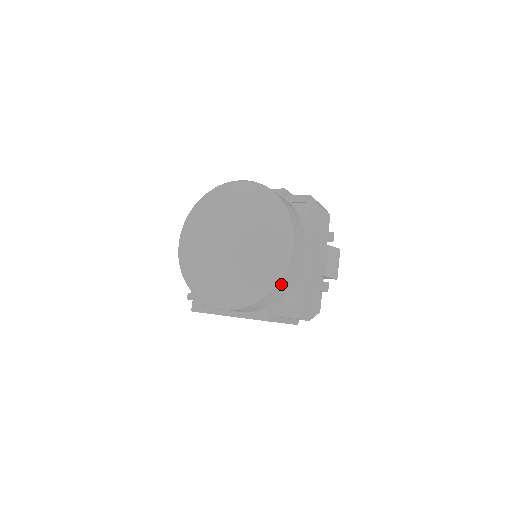
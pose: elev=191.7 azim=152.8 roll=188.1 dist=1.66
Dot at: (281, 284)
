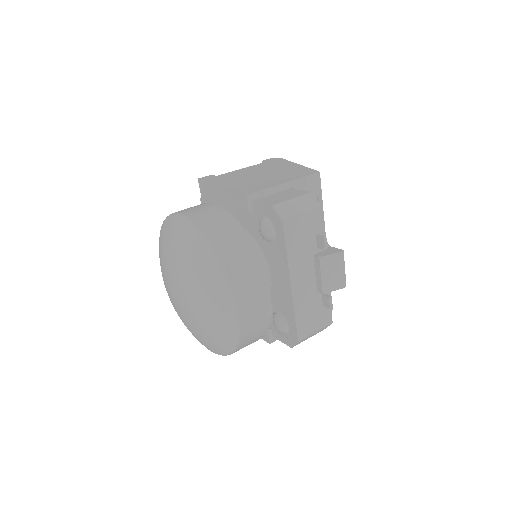
Dot at: (245, 340)
